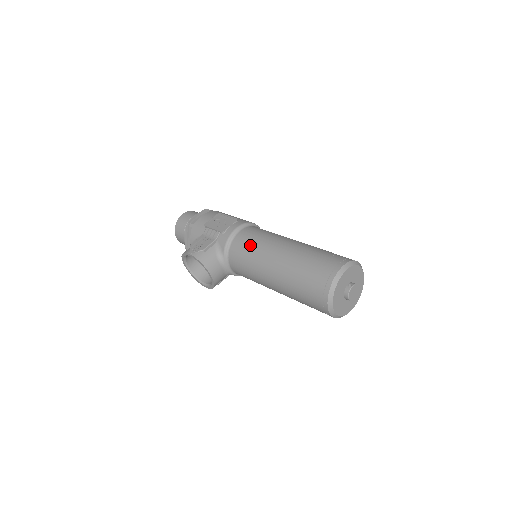
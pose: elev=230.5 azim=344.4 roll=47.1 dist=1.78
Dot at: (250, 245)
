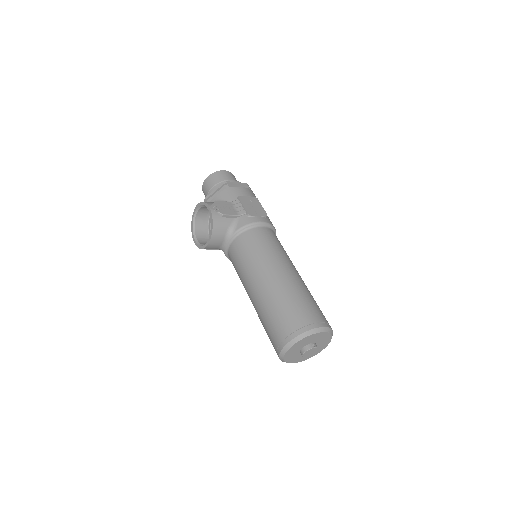
Dot at: (263, 245)
